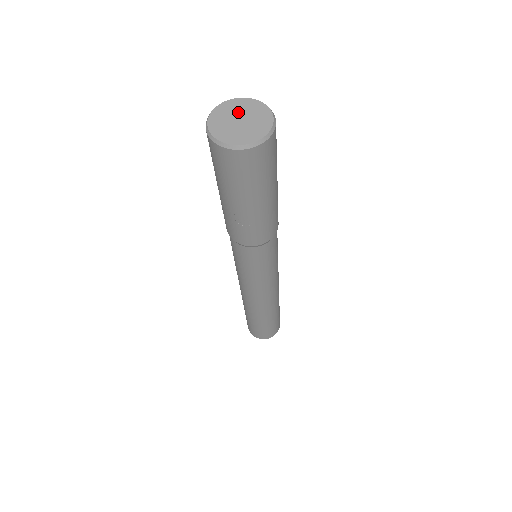
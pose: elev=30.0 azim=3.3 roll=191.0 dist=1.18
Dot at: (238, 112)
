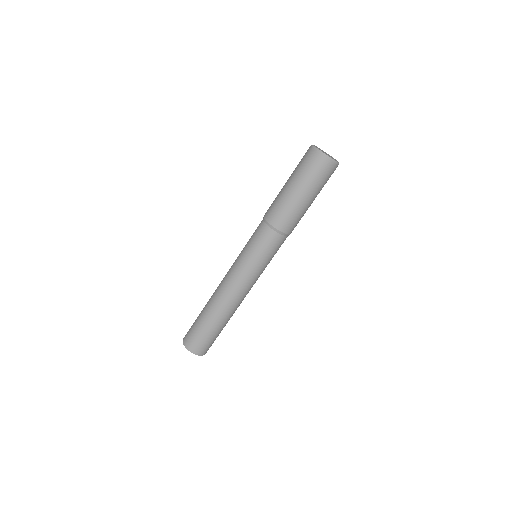
Dot at: (325, 152)
